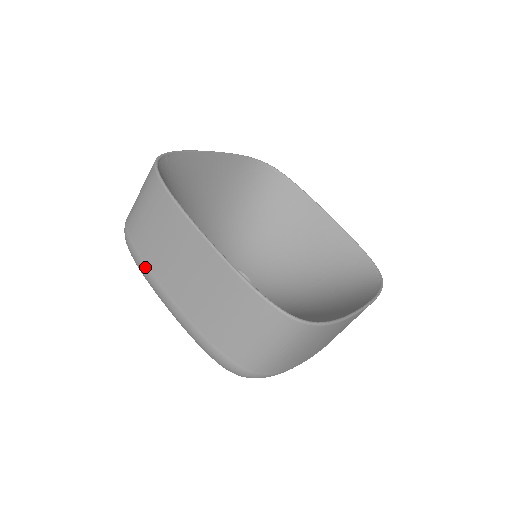
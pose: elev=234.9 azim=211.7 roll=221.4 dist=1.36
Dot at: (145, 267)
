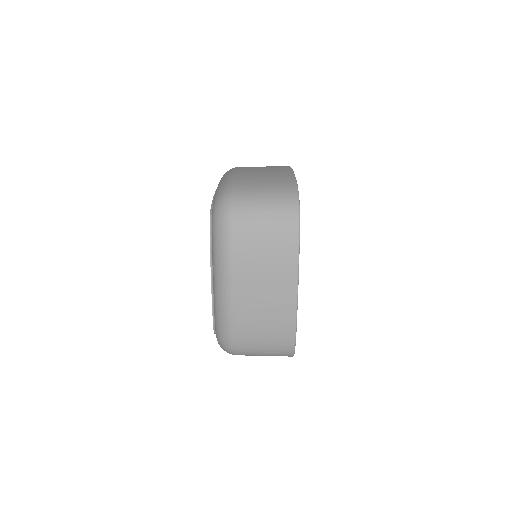
Dot at: (233, 262)
